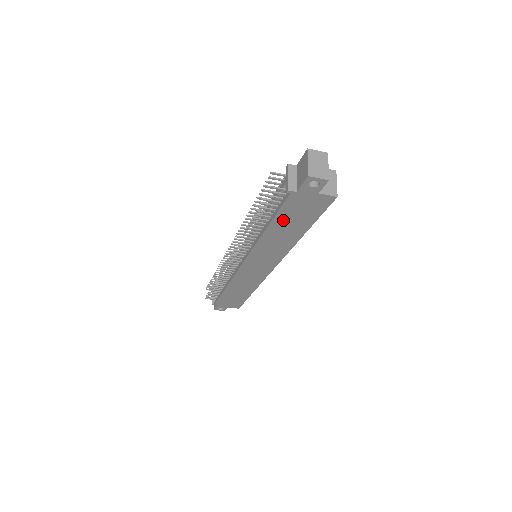
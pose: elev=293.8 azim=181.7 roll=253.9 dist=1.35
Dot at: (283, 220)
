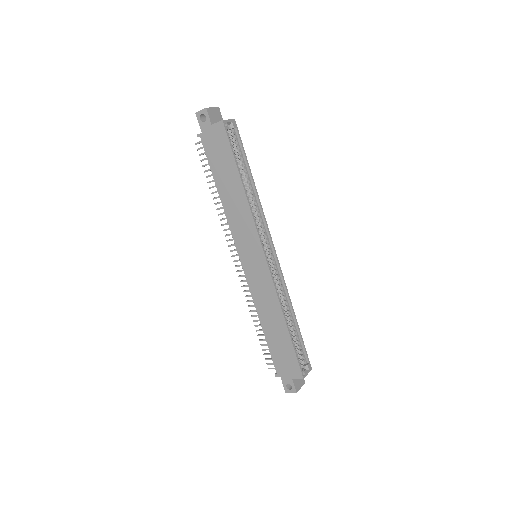
Dot at: (218, 171)
